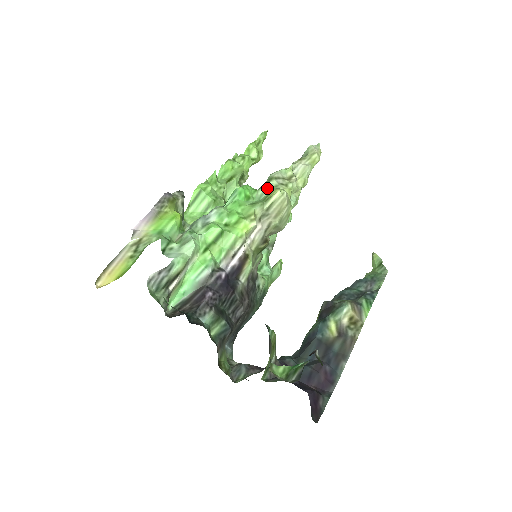
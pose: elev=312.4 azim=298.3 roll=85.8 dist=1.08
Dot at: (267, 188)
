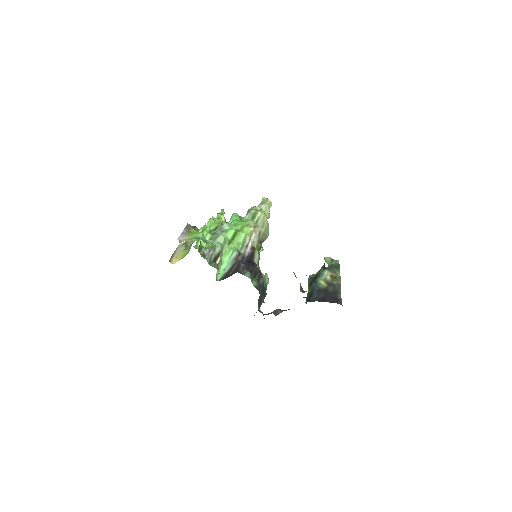
Dot at: (250, 214)
